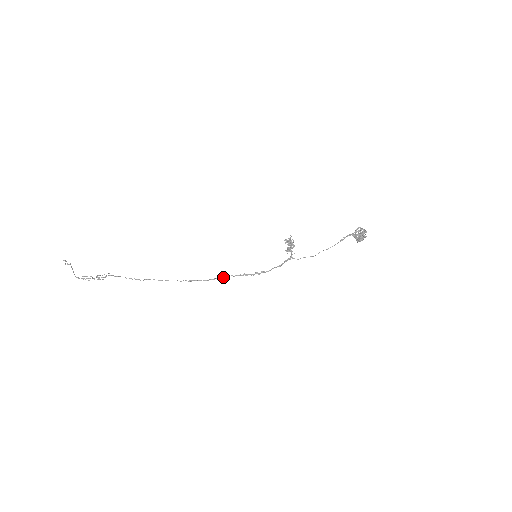
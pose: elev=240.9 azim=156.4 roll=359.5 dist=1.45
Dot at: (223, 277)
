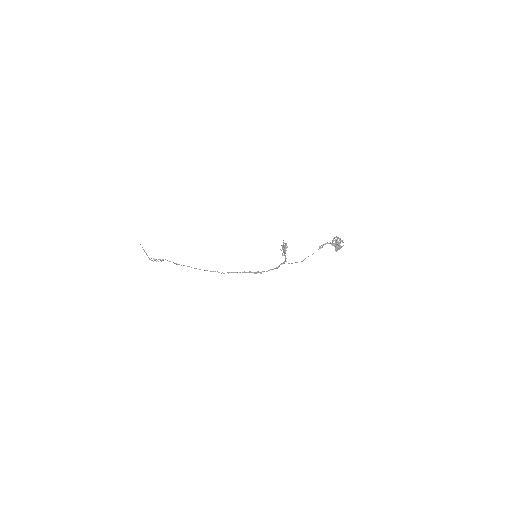
Dot at: (235, 272)
